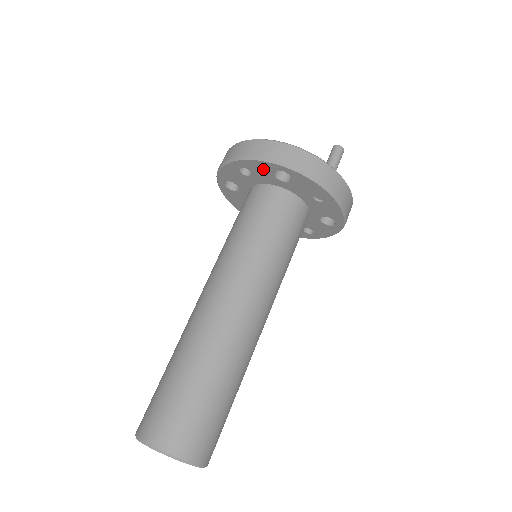
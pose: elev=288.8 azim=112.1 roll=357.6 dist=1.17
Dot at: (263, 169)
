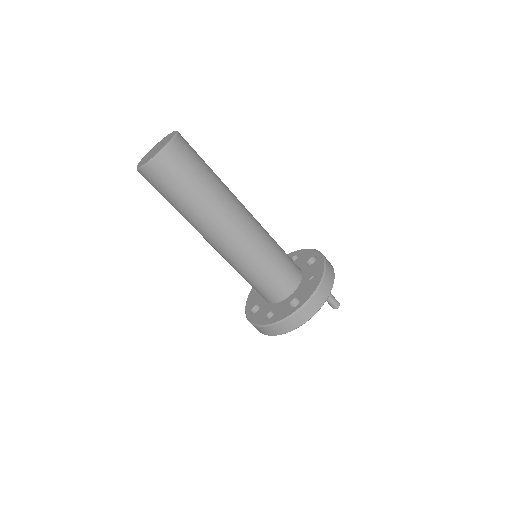
Dot at: (307, 256)
